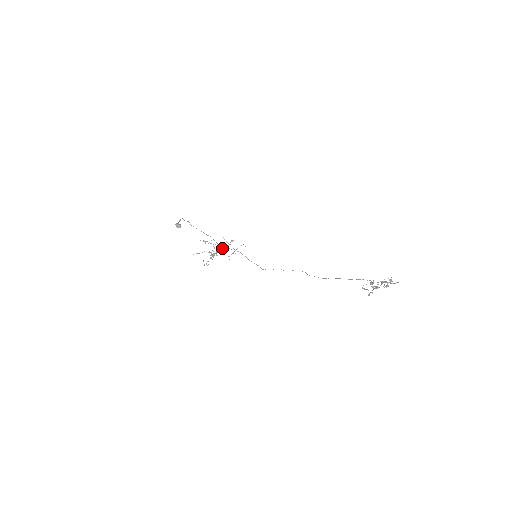
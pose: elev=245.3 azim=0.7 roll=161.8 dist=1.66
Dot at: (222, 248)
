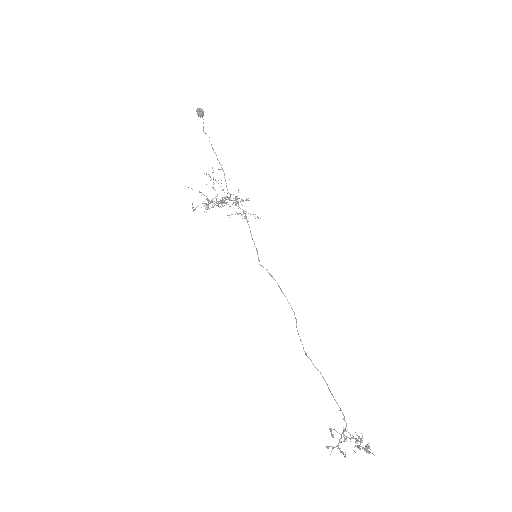
Dot at: (230, 197)
